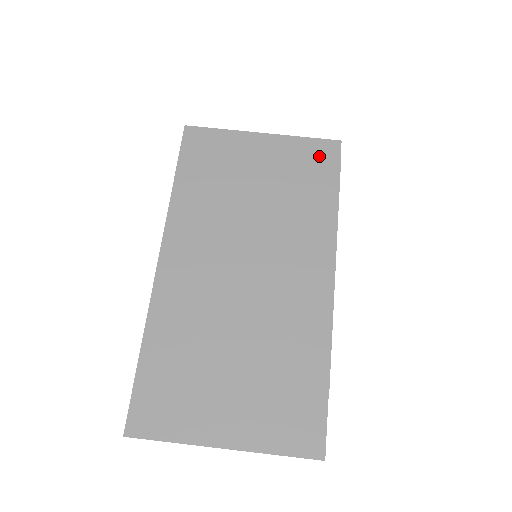
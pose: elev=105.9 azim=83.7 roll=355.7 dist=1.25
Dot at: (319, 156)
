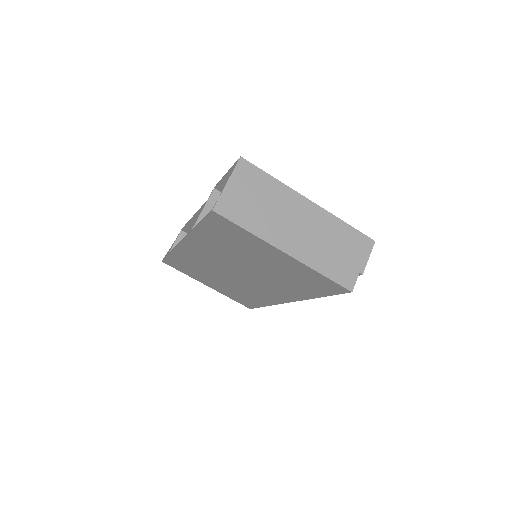
Dot at: (324, 285)
